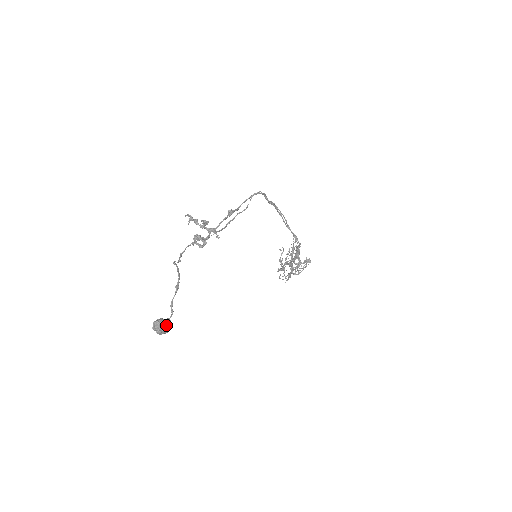
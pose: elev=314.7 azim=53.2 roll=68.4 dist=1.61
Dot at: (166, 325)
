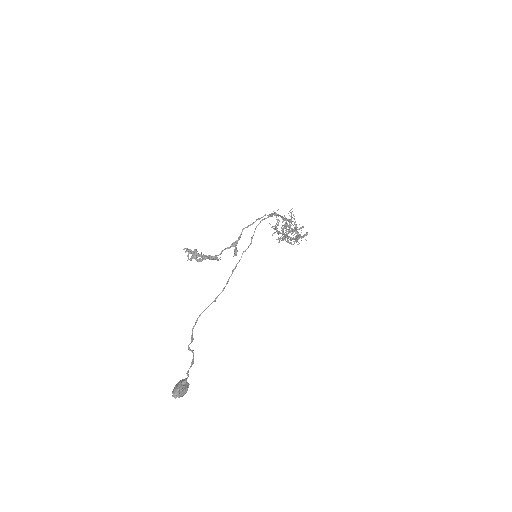
Dot at: (185, 391)
